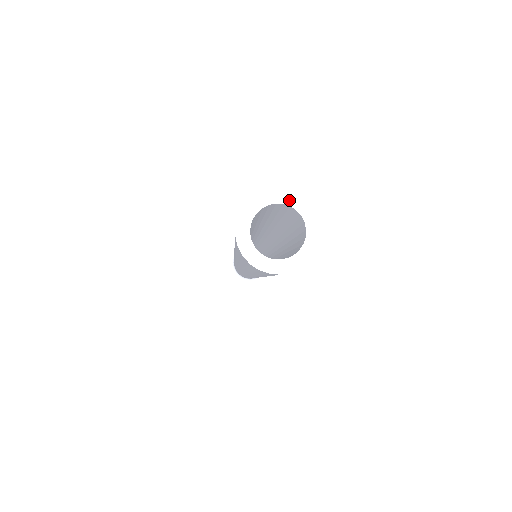
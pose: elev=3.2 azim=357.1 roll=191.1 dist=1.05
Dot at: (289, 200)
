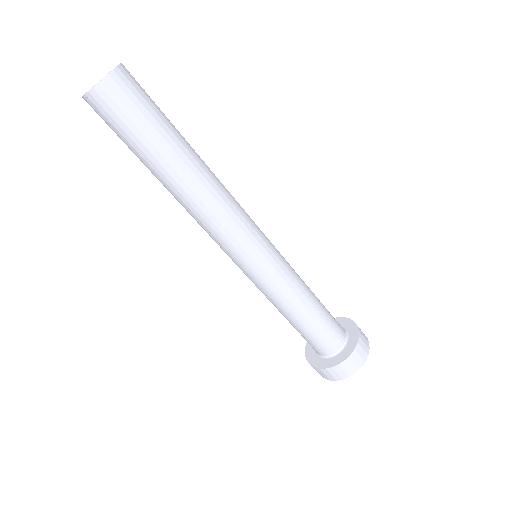
Dot at: occluded
